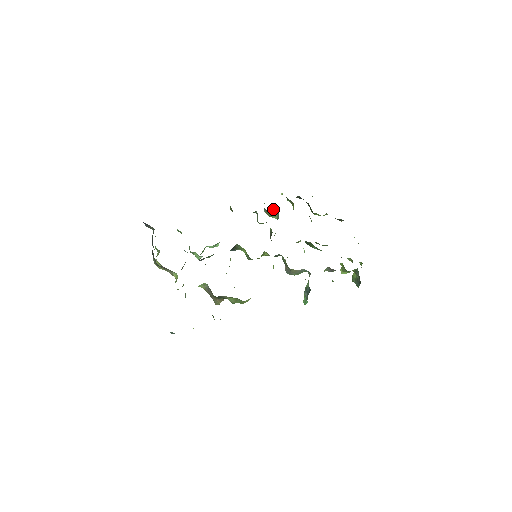
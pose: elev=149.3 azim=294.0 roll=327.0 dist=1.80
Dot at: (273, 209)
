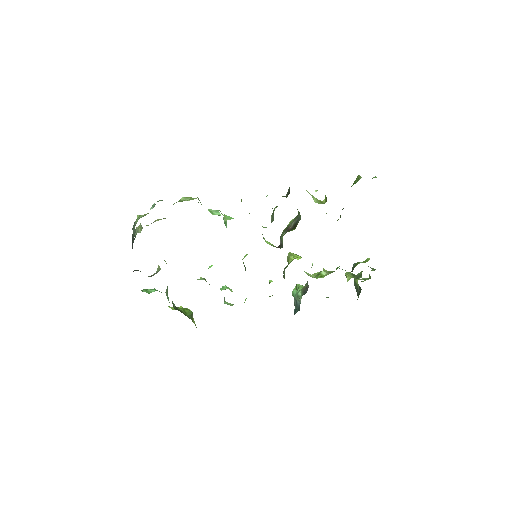
Dot at: occluded
